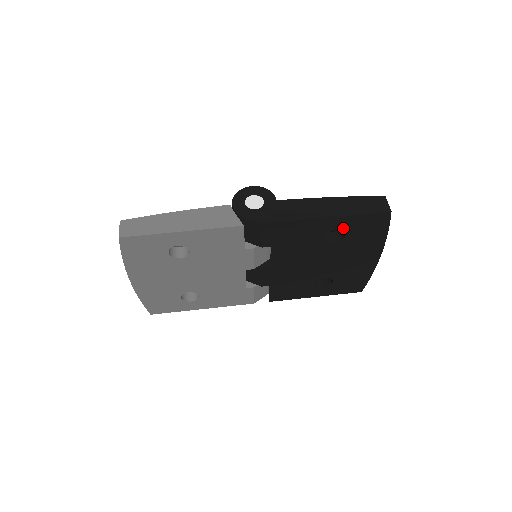
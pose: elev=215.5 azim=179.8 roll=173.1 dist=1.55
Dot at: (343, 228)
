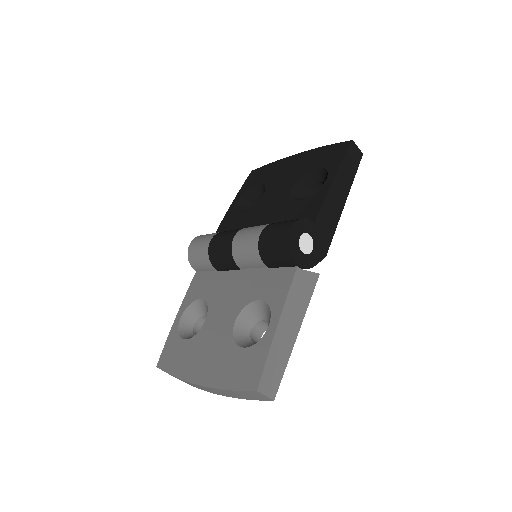
Dot at: occluded
